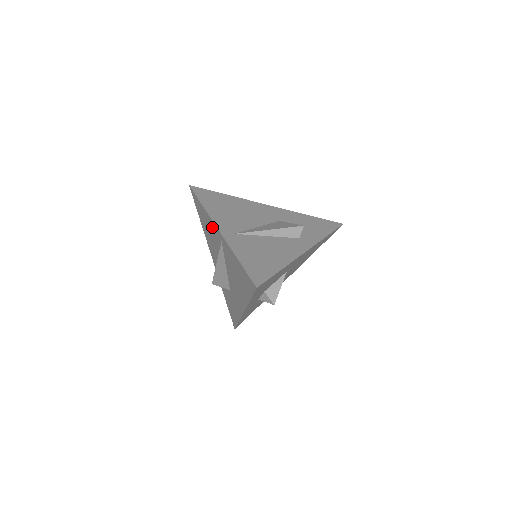
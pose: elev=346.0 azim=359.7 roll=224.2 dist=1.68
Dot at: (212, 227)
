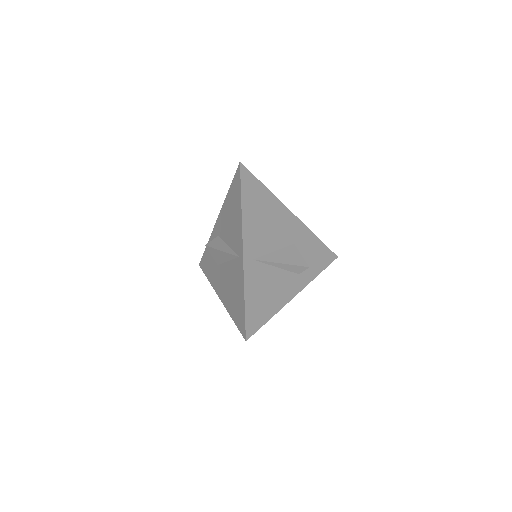
Dot at: (238, 231)
